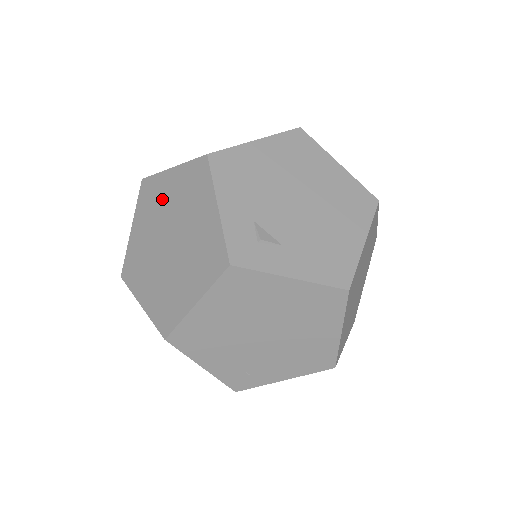
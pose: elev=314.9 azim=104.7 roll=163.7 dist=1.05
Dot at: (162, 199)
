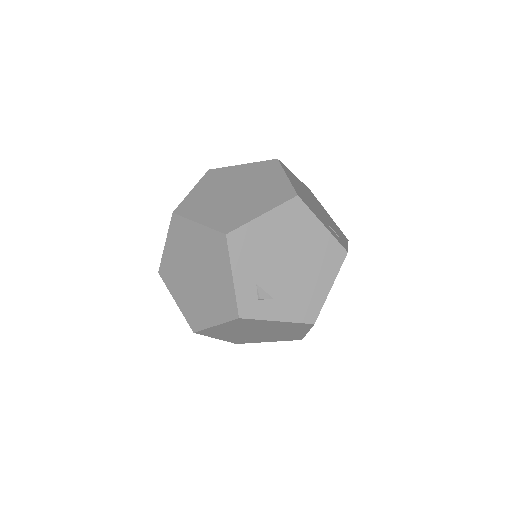
Dot at: (190, 241)
